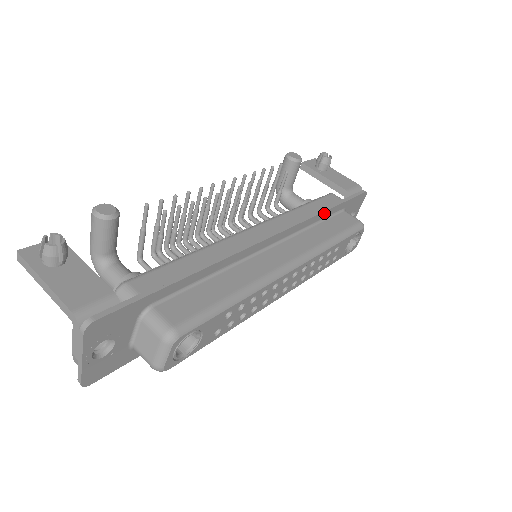
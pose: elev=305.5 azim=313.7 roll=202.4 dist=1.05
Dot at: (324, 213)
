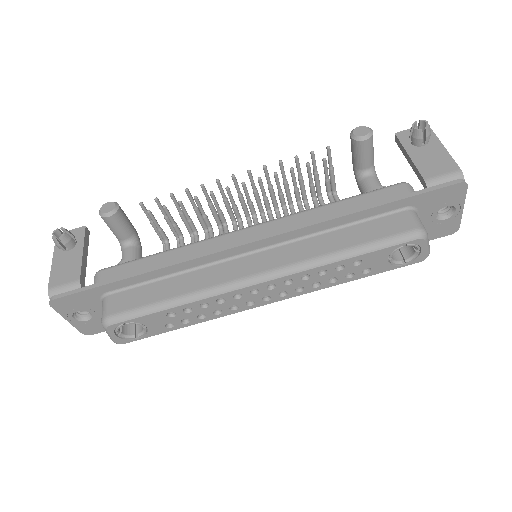
Dot at: (353, 215)
